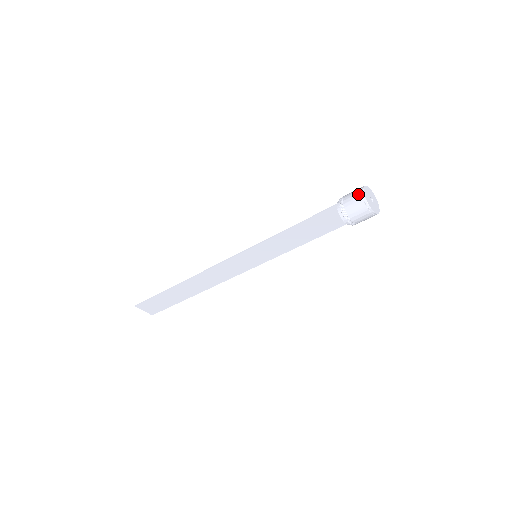
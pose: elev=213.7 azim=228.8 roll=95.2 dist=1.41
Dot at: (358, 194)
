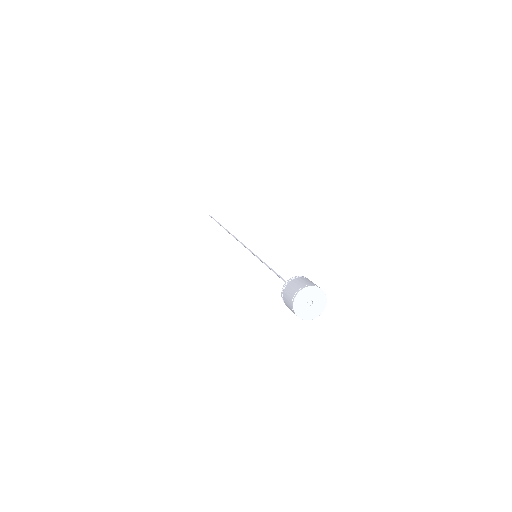
Dot at: (294, 291)
